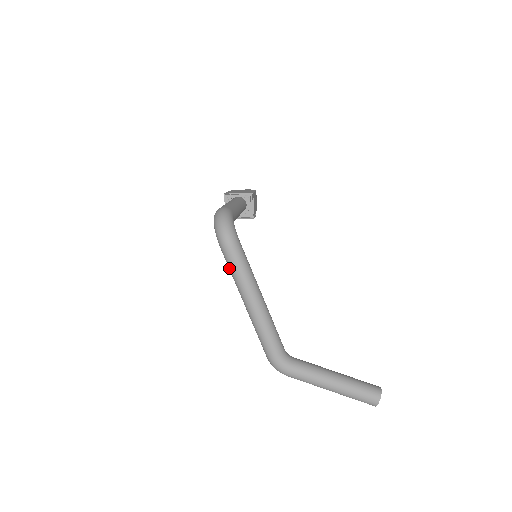
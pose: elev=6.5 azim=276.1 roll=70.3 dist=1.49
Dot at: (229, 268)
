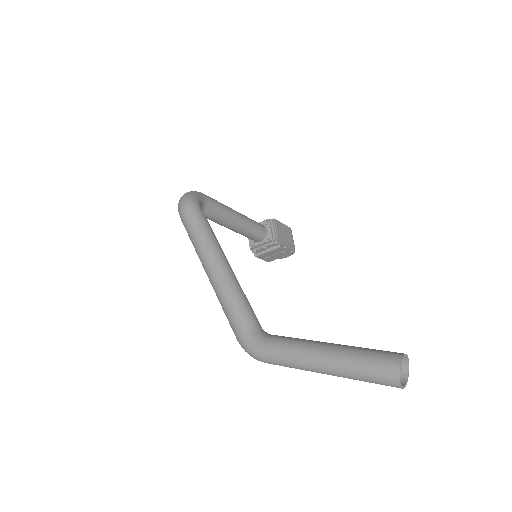
Dot at: (189, 237)
